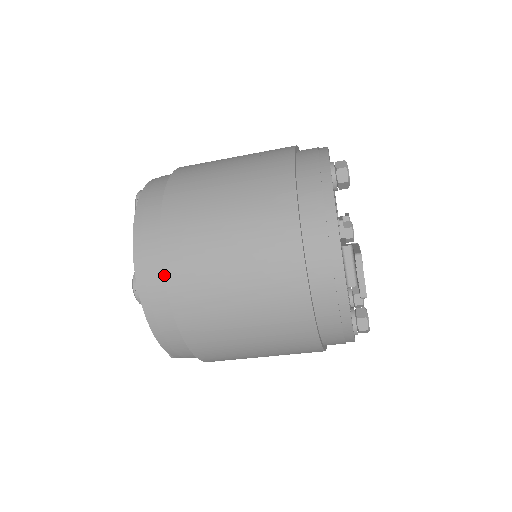
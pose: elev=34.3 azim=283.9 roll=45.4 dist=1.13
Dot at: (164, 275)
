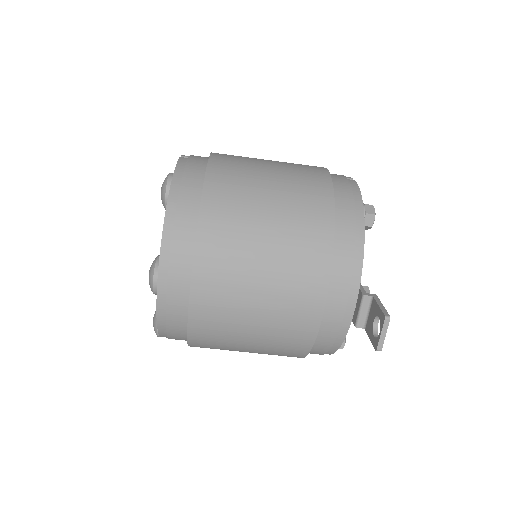
Dot at: (191, 277)
